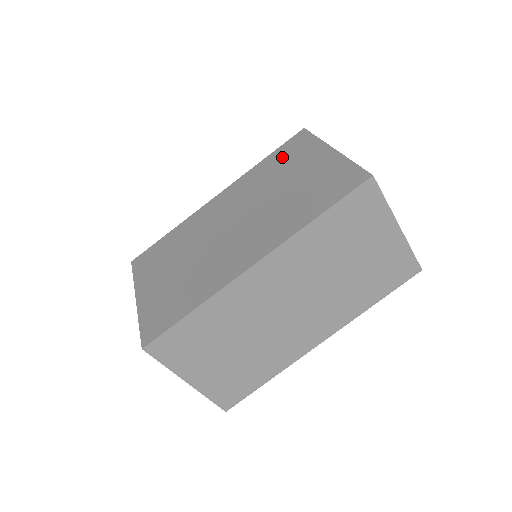
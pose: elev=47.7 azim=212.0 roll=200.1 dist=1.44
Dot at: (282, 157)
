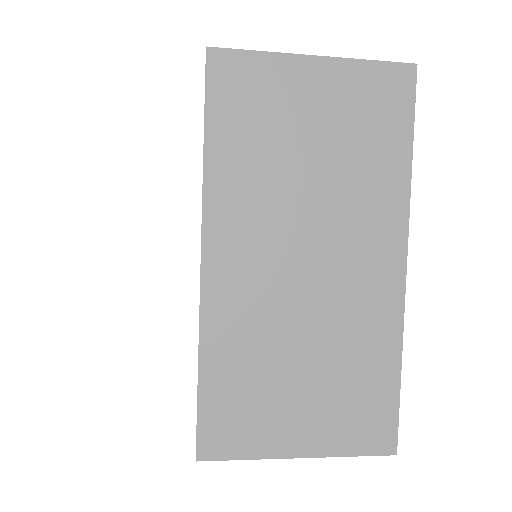
Dot at: occluded
